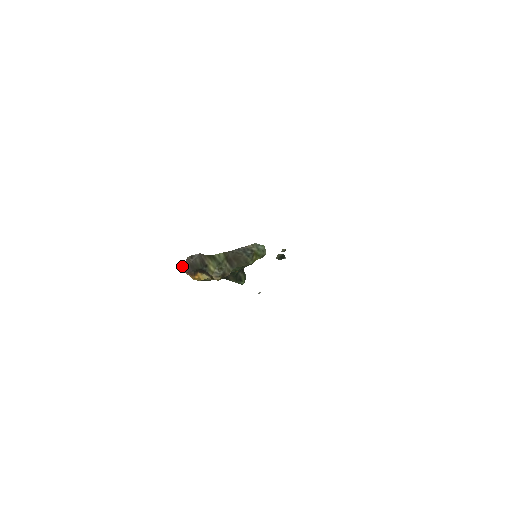
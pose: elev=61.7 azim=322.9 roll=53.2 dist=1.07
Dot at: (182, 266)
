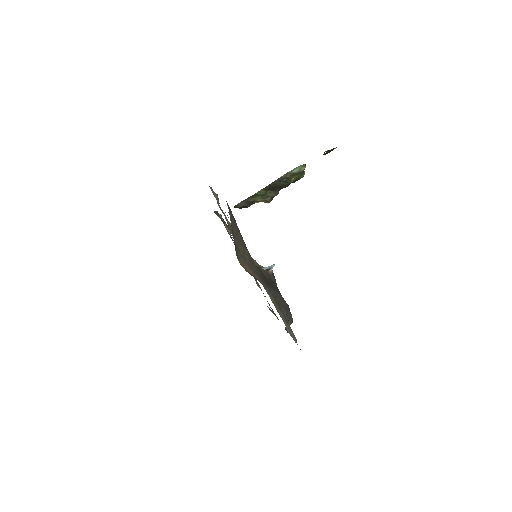
Dot at: (235, 207)
